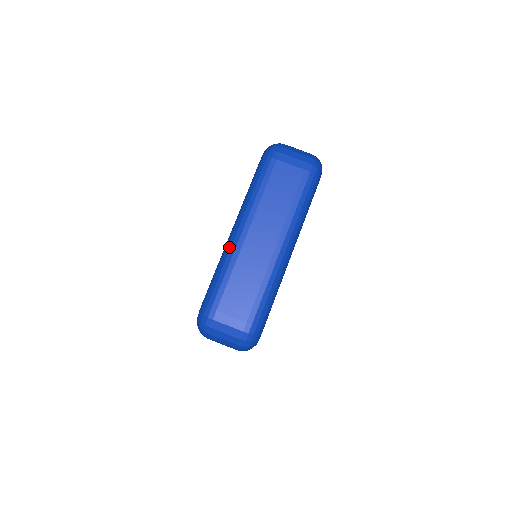
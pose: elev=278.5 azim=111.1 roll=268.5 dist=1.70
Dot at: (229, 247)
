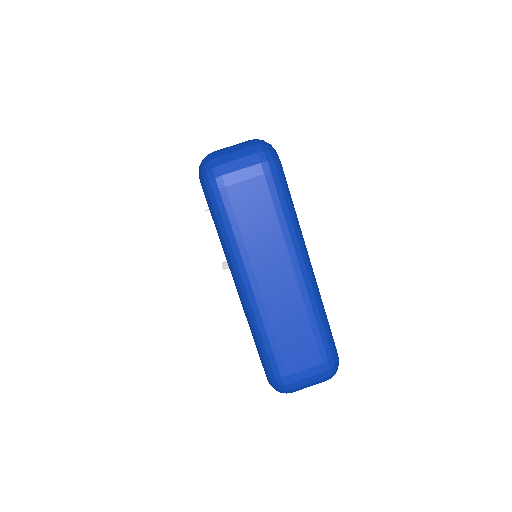
Dot at: (250, 311)
